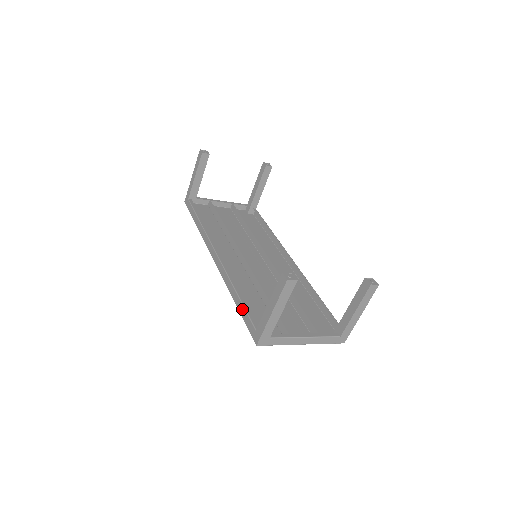
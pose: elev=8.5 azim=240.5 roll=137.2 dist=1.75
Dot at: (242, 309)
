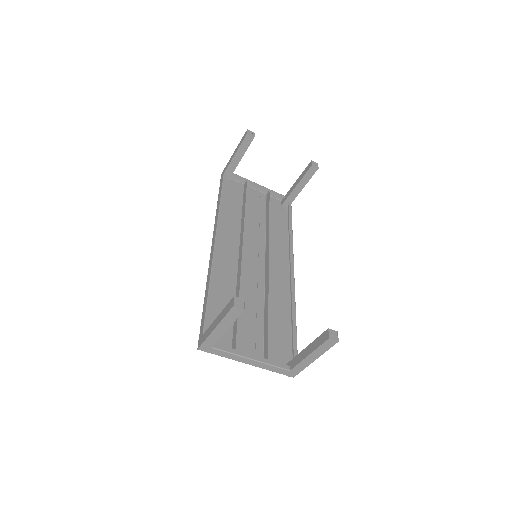
Dot at: (205, 308)
